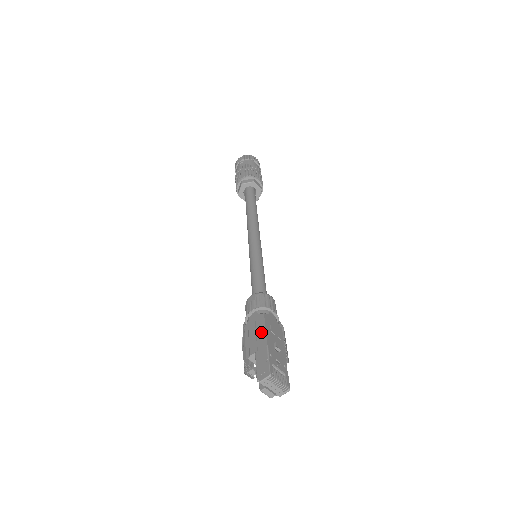
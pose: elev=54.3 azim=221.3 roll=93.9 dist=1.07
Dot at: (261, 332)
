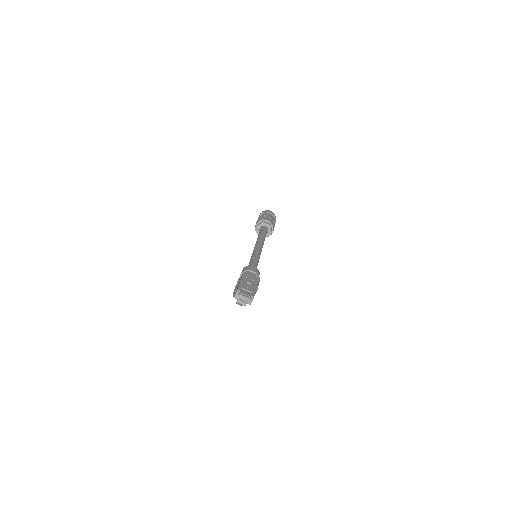
Dot at: (240, 279)
